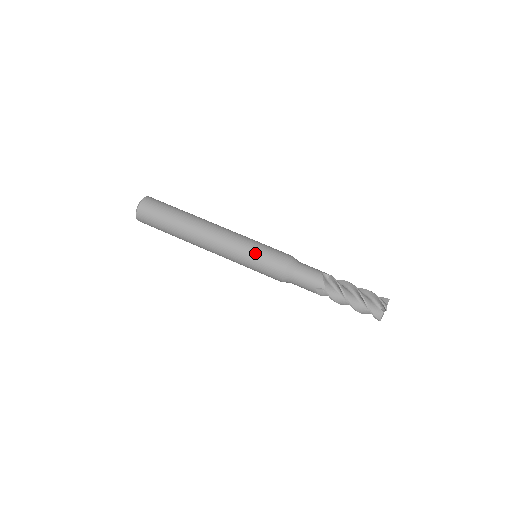
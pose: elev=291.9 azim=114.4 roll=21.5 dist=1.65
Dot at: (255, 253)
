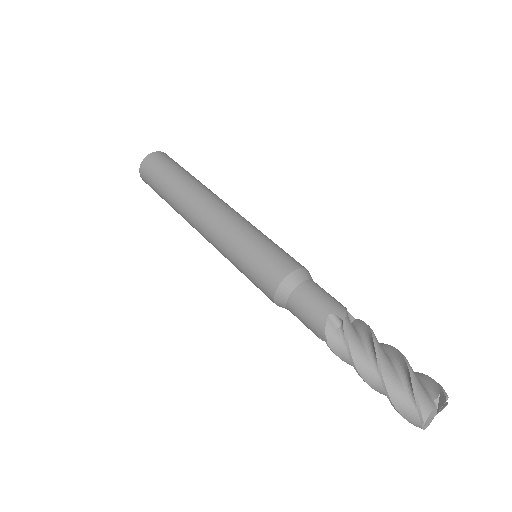
Dot at: (240, 259)
